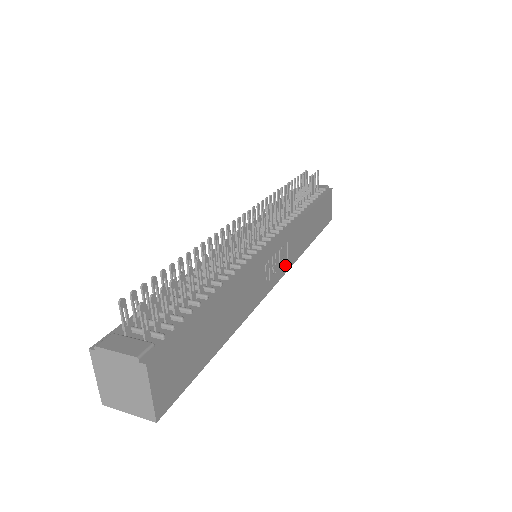
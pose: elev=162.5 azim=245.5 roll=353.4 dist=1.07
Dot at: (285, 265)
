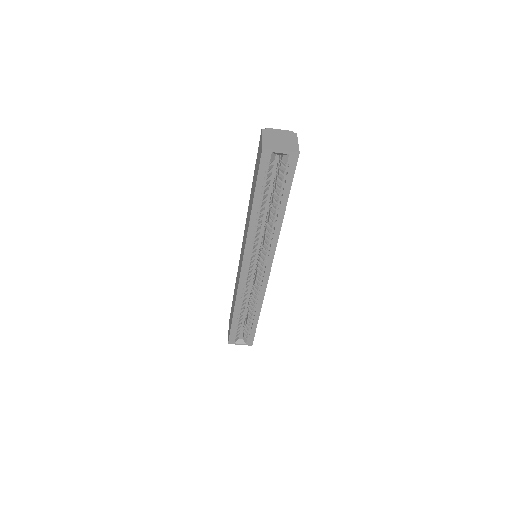
Dot at: occluded
